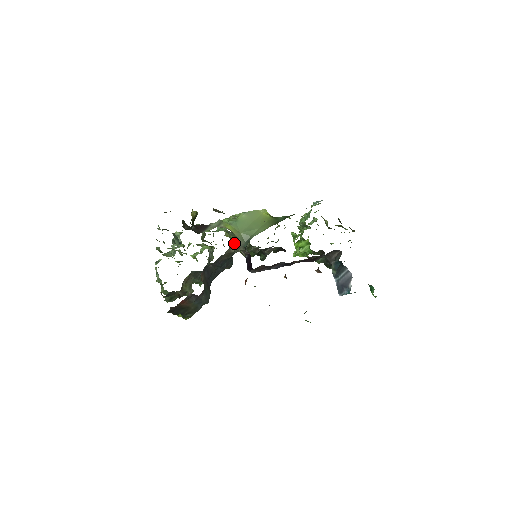
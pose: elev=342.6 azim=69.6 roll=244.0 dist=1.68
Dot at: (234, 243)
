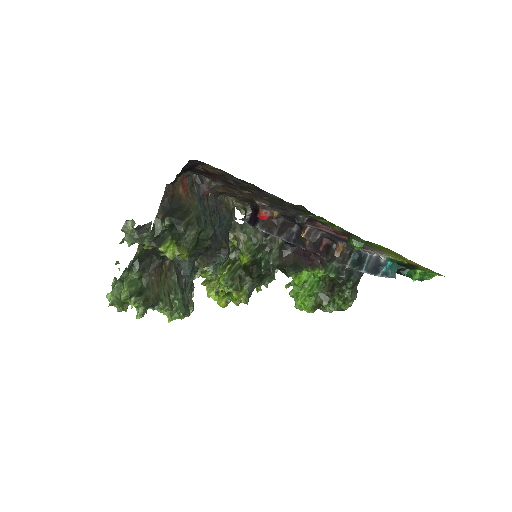
Dot at: (222, 267)
